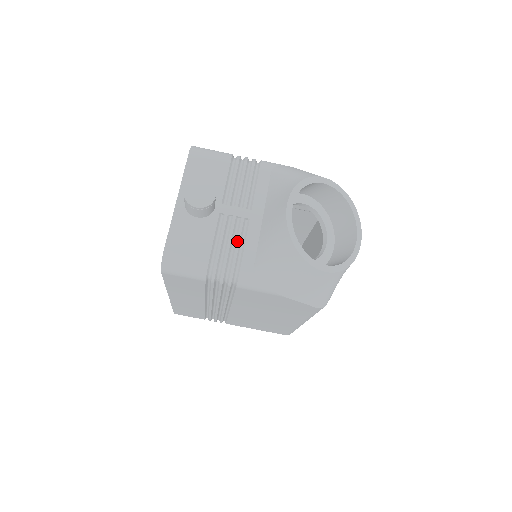
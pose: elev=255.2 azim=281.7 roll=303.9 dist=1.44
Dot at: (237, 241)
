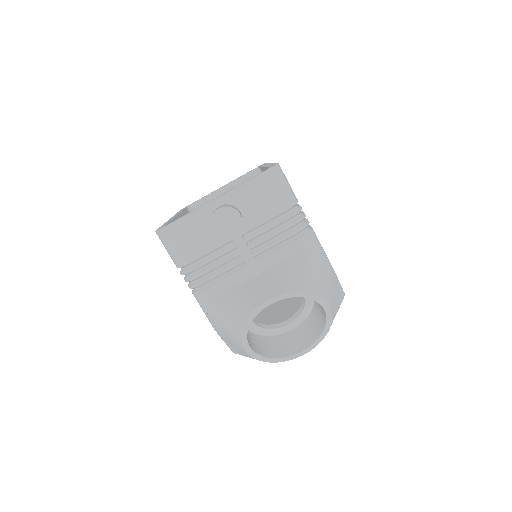
Dot at: (221, 271)
